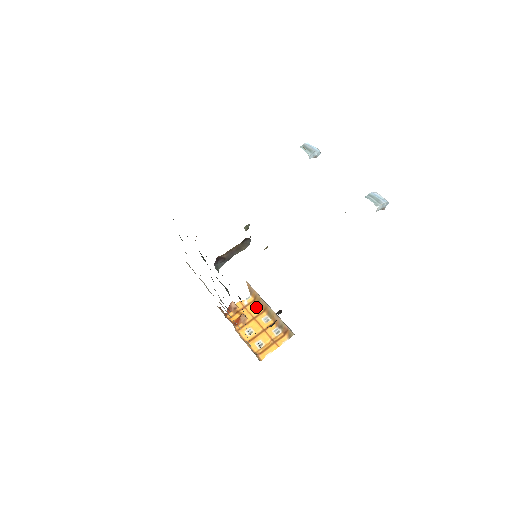
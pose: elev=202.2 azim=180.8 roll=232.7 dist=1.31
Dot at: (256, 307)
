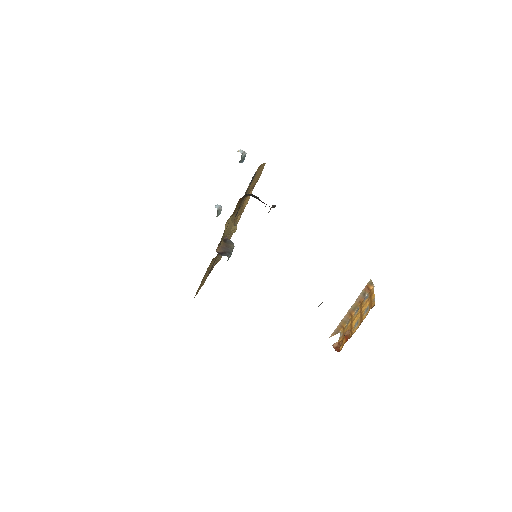
Dot at: (347, 324)
